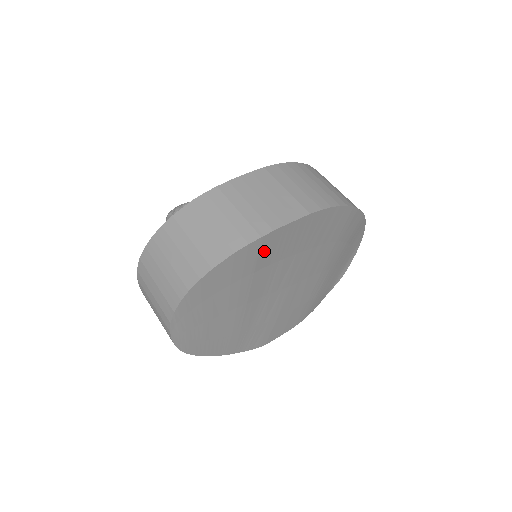
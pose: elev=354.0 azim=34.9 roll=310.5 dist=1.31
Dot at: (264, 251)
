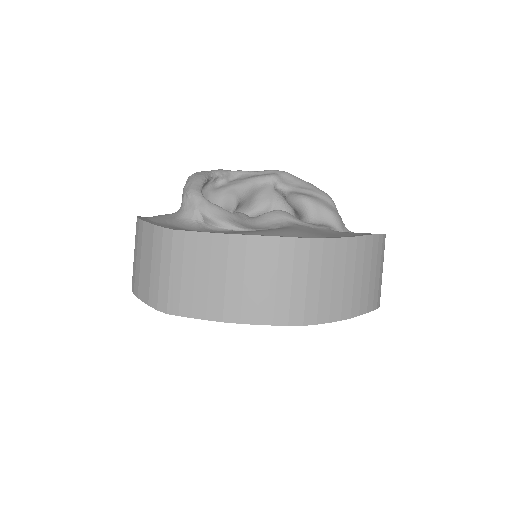
Dot at: occluded
